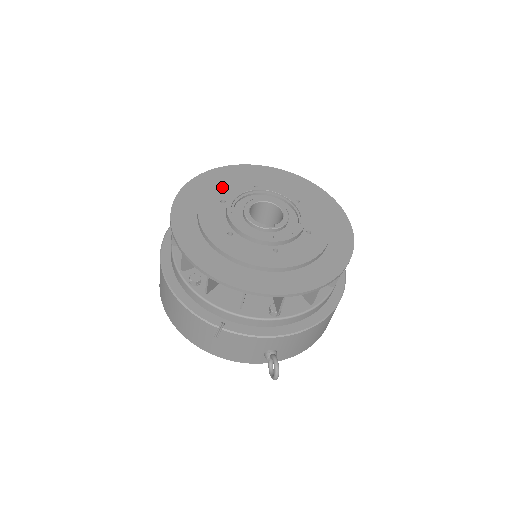
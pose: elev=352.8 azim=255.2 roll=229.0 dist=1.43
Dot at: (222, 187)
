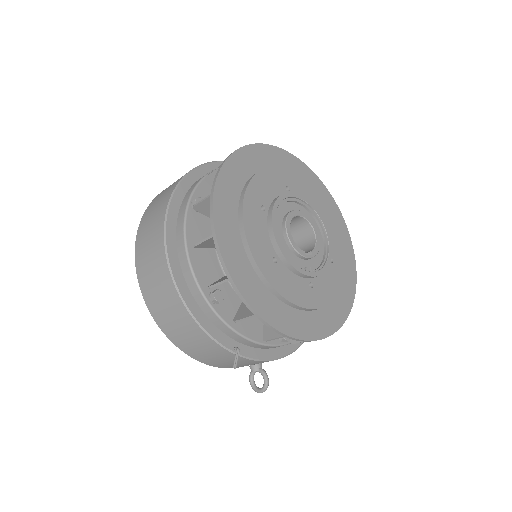
Dot at: (259, 184)
